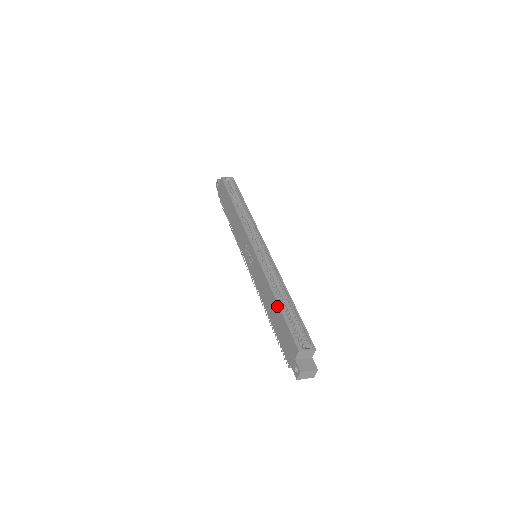
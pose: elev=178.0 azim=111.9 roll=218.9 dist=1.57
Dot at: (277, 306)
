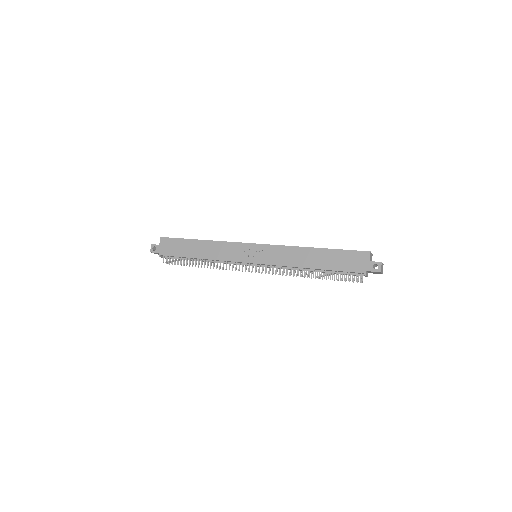
Dot at: (323, 250)
